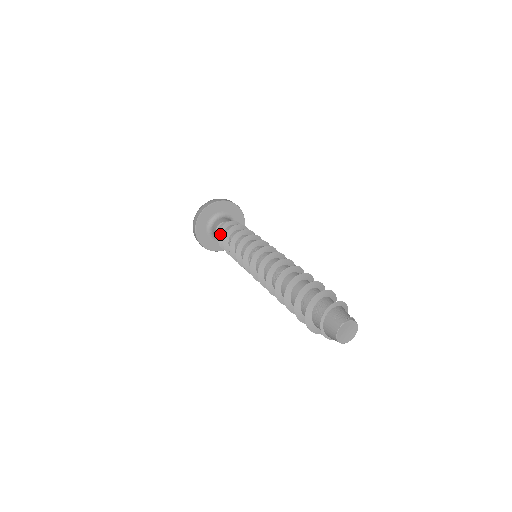
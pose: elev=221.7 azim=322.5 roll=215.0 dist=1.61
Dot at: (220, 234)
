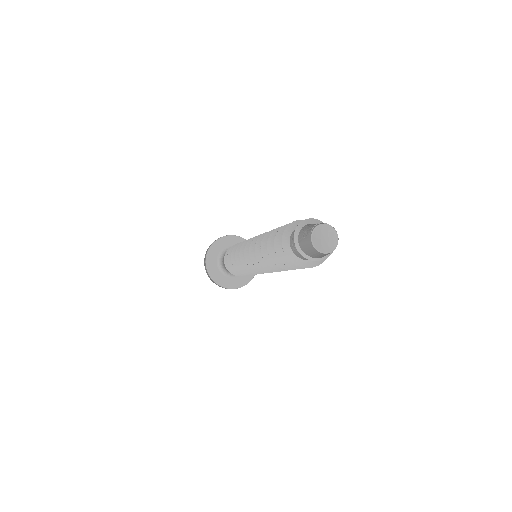
Dot at: (228, 266)
